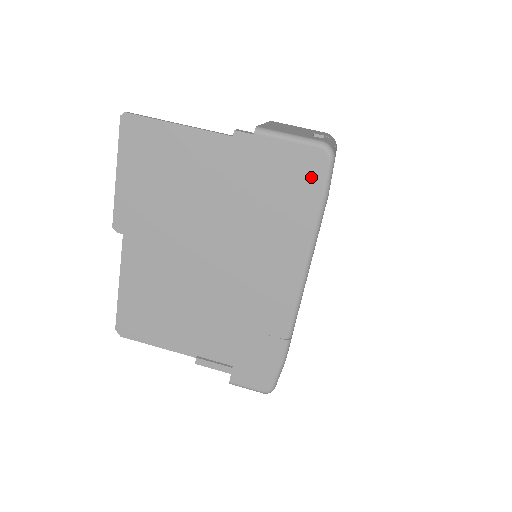
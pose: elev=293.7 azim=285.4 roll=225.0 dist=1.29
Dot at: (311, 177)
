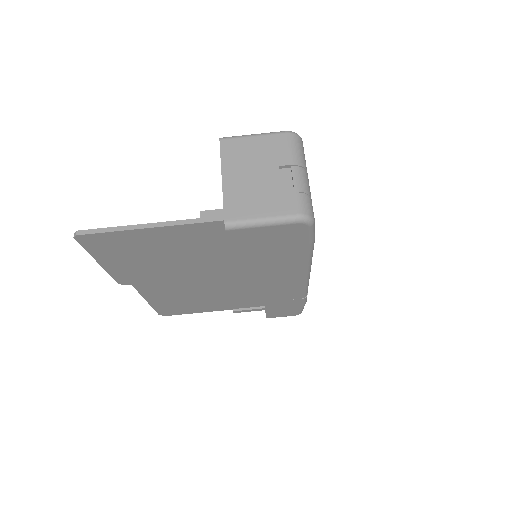
Dot at: (295, 238)
